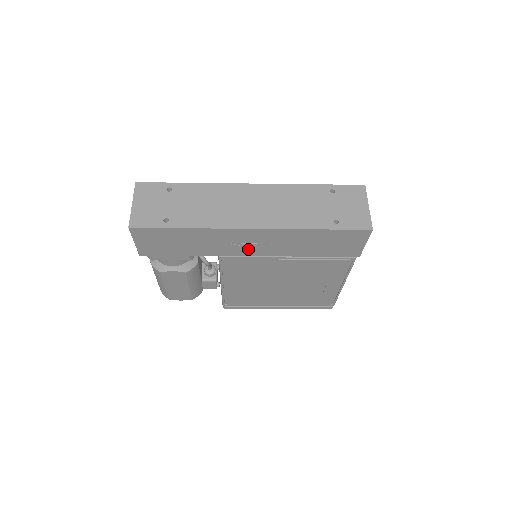
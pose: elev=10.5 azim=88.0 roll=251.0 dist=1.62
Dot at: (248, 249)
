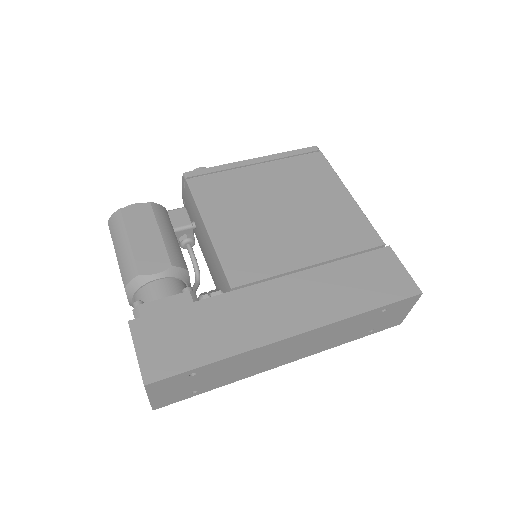
Dot at: occluded
